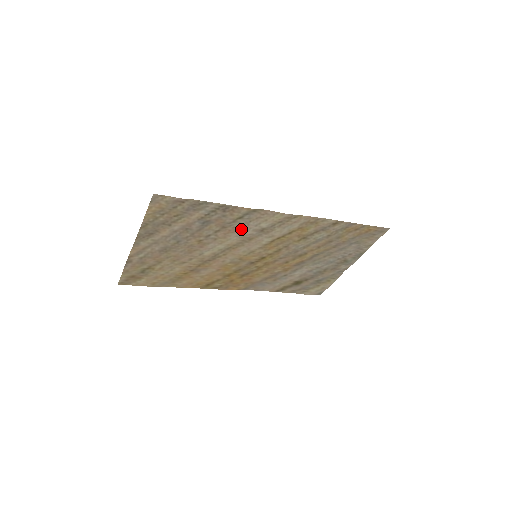
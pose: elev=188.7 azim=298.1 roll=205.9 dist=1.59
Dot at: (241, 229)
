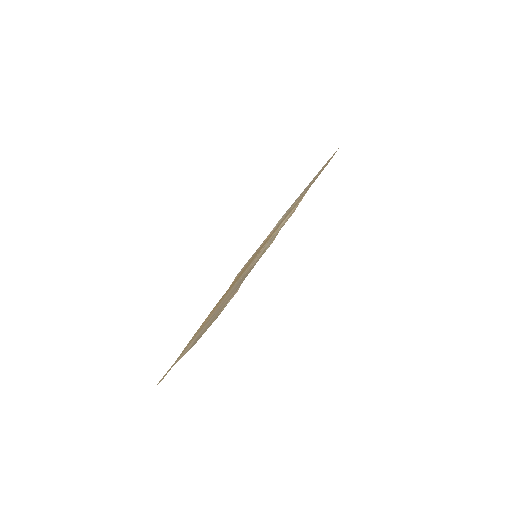
Dot at: occluded
